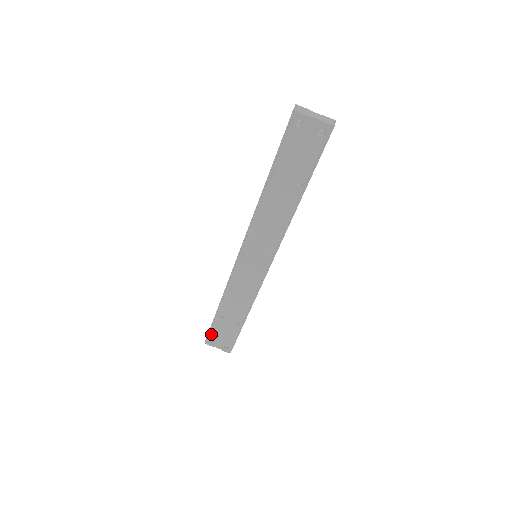
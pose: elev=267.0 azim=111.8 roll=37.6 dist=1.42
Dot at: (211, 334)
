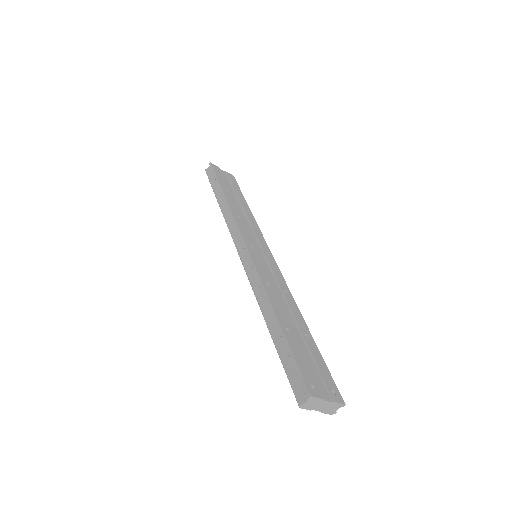
Dot at: occluded
